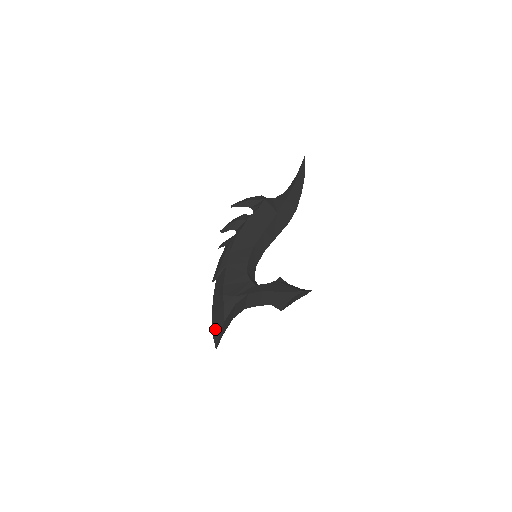
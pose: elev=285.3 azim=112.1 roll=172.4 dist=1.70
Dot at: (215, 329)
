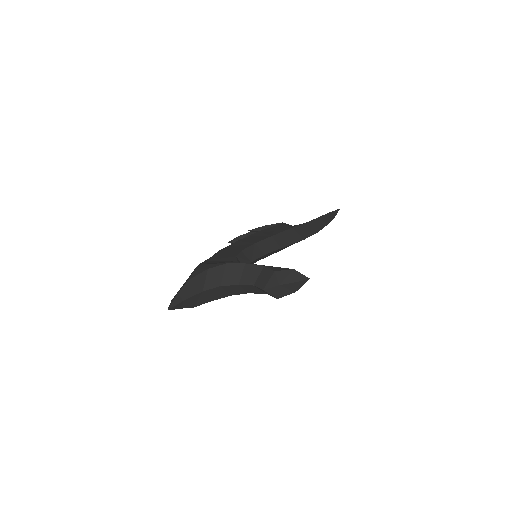
Dot at: occluded
